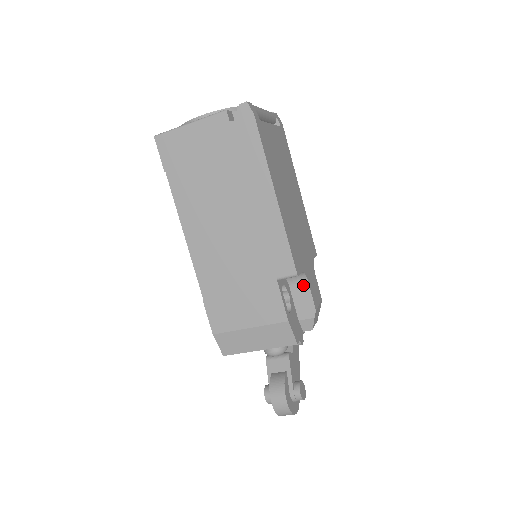
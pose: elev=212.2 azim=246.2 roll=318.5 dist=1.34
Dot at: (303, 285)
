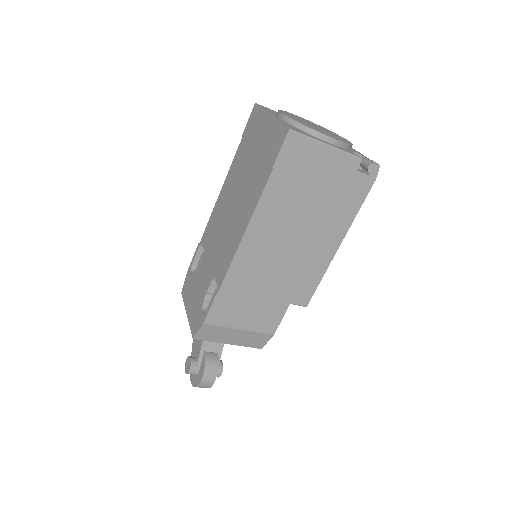
Dot at: occluded
